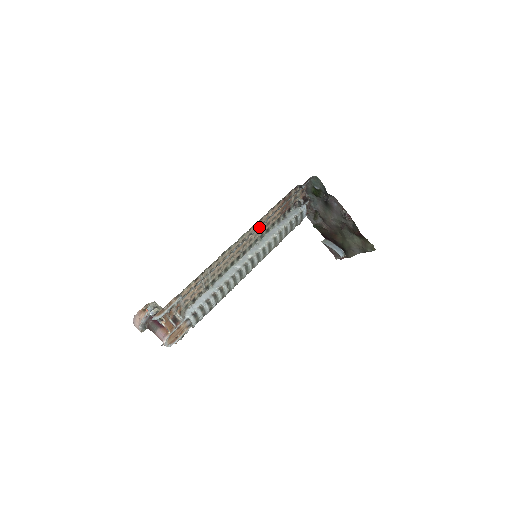
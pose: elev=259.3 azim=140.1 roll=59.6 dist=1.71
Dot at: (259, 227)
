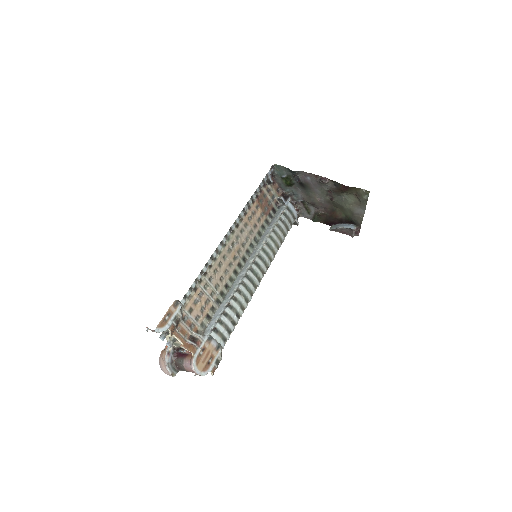
Dot at: (237, 221)
